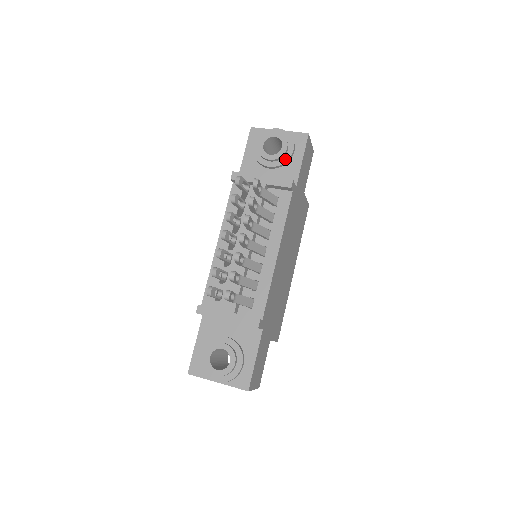
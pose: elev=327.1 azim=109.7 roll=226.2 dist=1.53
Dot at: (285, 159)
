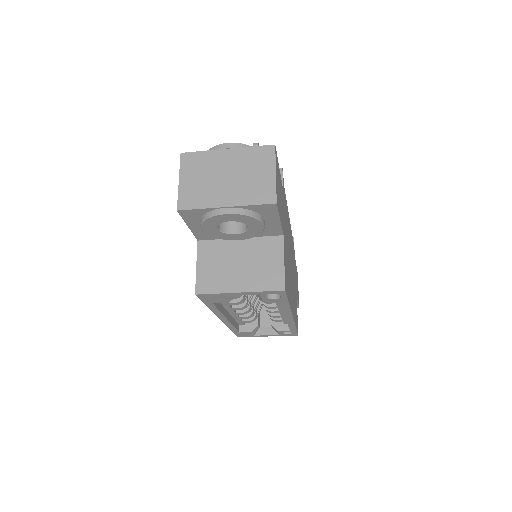
Dot at: occluded
